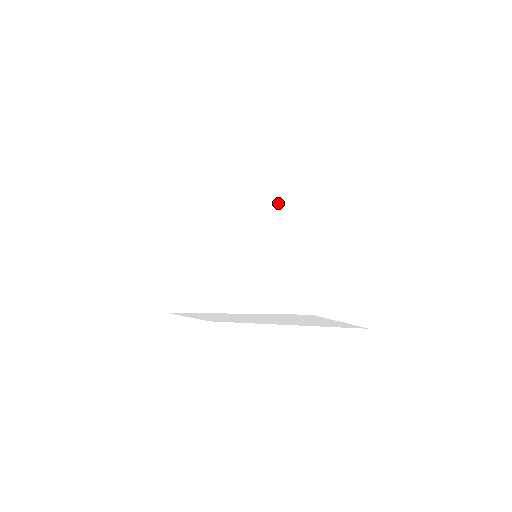
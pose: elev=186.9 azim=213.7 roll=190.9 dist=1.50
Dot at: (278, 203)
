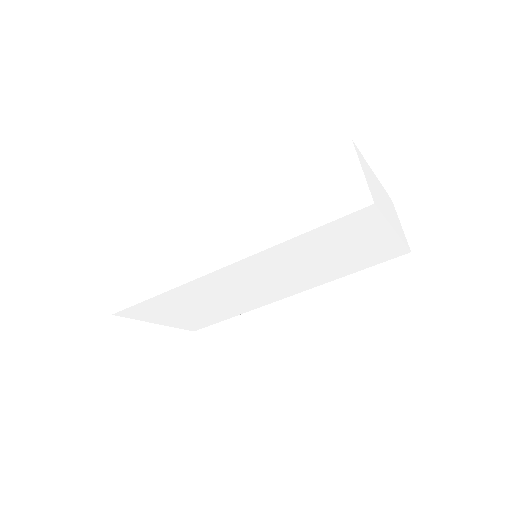
Dot at: occluded
